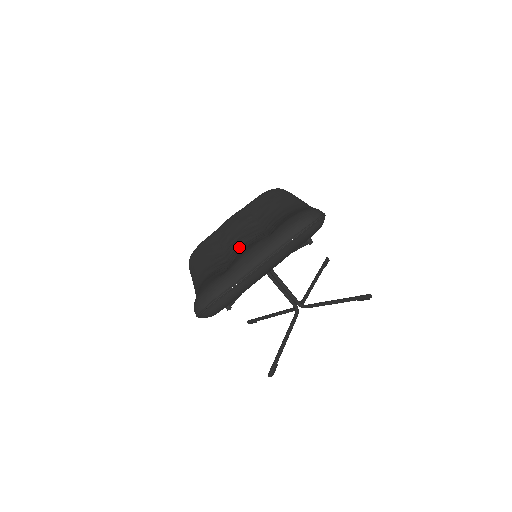
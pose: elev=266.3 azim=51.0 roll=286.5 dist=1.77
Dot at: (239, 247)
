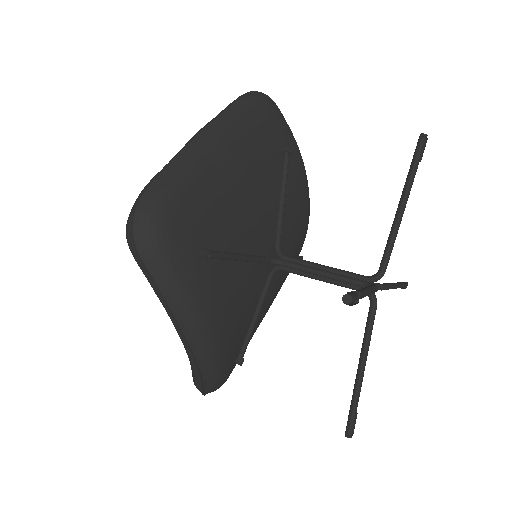
Dot at: occluded
